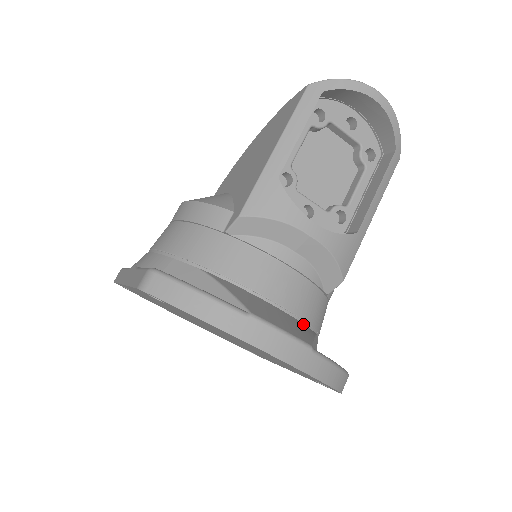
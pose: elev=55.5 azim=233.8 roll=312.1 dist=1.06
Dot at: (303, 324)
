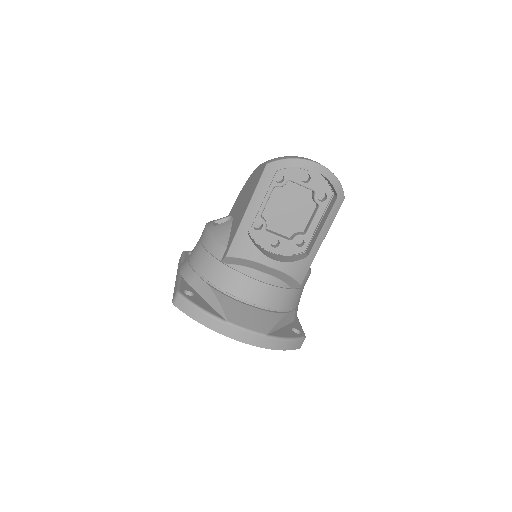
Dot at: (272, 313)
